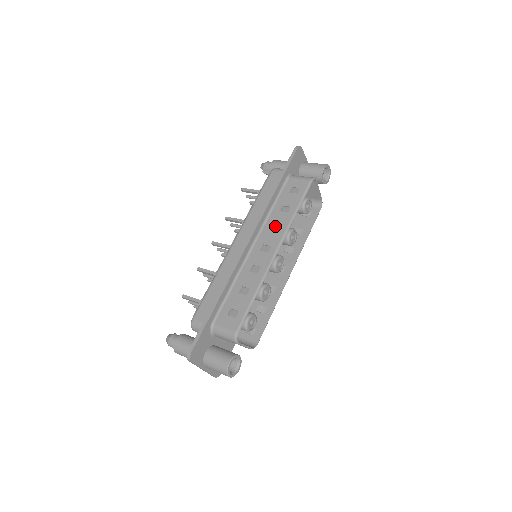
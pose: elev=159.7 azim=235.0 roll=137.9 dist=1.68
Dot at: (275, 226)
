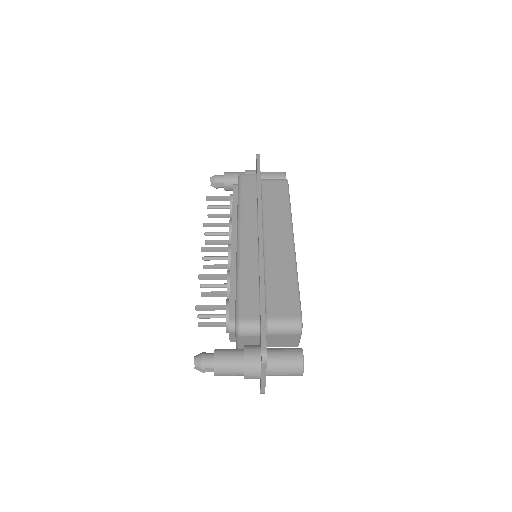
Dot at: (275, 220)
